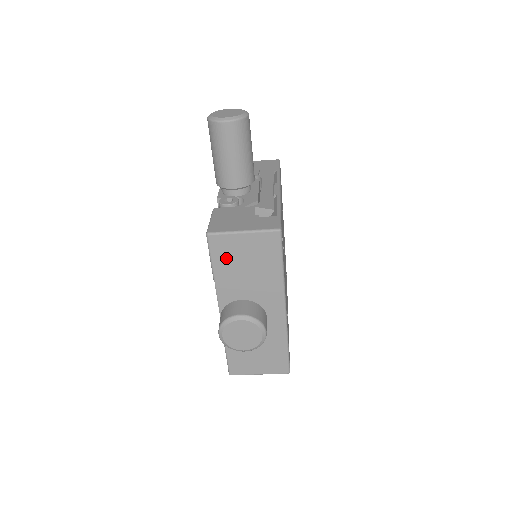
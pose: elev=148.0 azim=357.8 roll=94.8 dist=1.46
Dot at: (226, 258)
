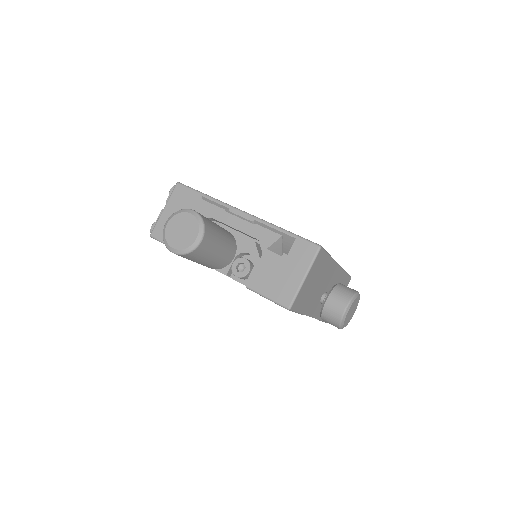
Dot at: (304, 299)
